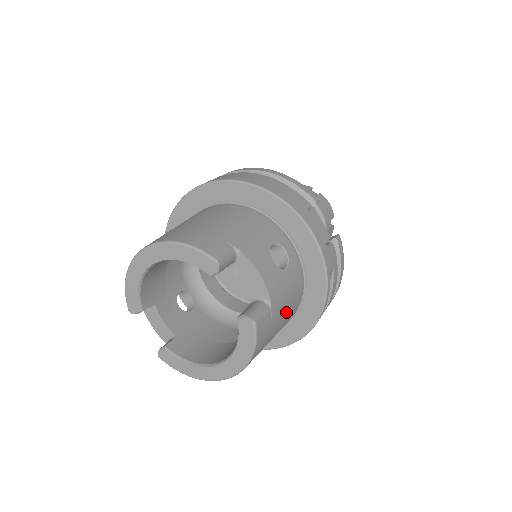
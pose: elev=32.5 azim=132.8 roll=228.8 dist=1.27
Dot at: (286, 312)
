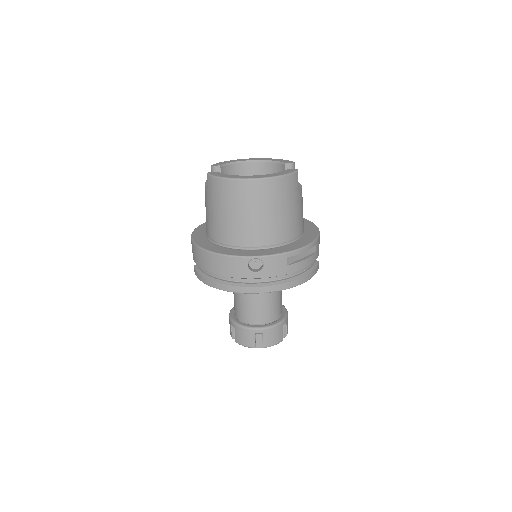
Dot at: (292, 215)
